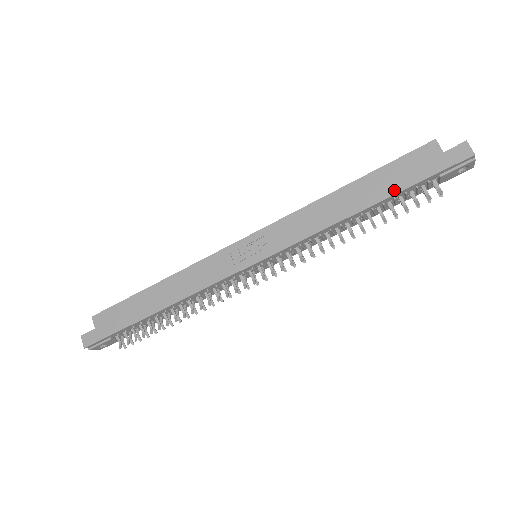
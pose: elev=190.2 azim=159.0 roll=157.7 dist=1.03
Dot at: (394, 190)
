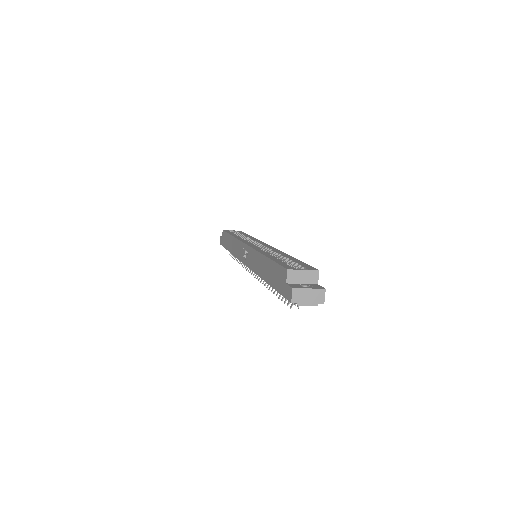
Dot at: (271, 283)
